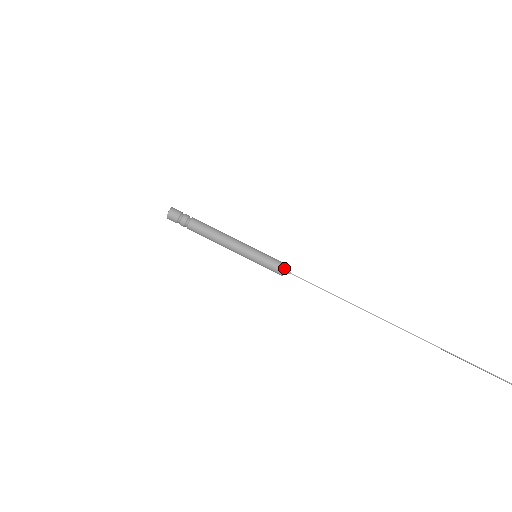
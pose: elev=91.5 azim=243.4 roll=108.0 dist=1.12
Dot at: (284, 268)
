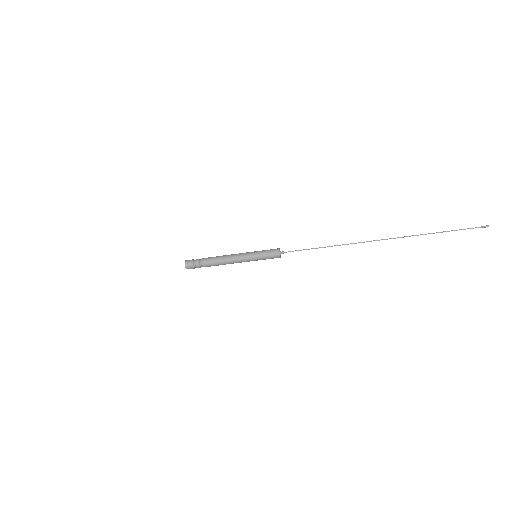
Dot at: (278, 254)
